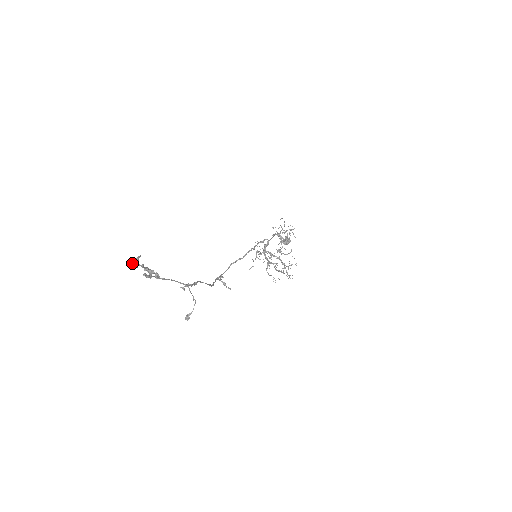
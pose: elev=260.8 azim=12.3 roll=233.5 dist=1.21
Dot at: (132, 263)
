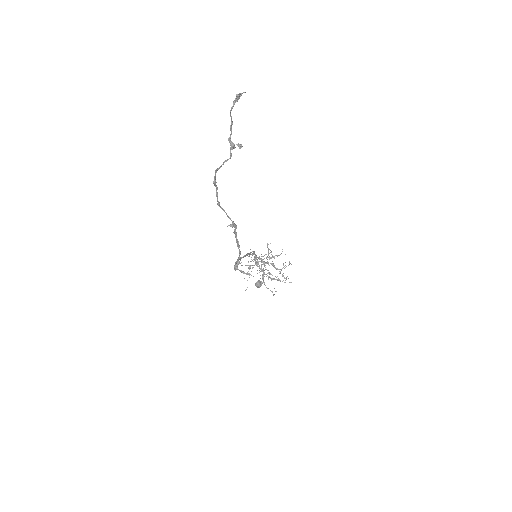
Dot at: occluded
